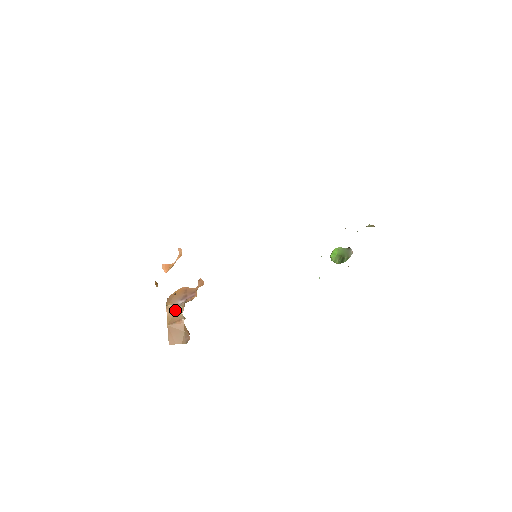
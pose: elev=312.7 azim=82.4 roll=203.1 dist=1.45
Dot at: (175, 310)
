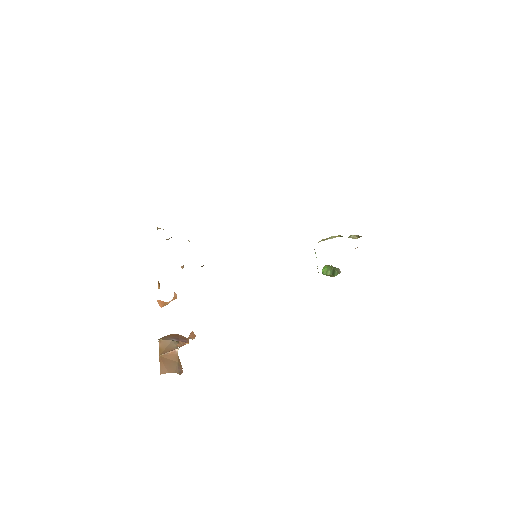
Dot at: (168, 344)
